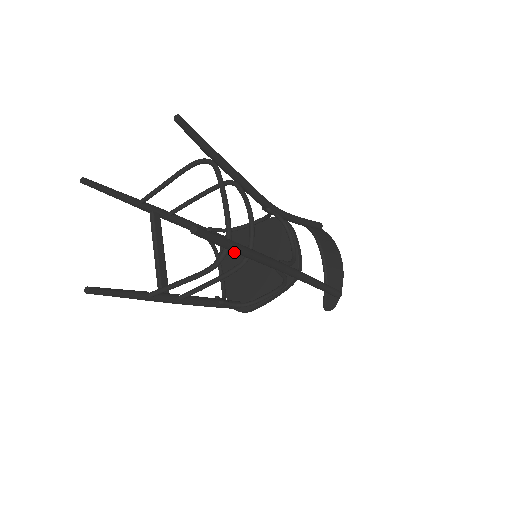
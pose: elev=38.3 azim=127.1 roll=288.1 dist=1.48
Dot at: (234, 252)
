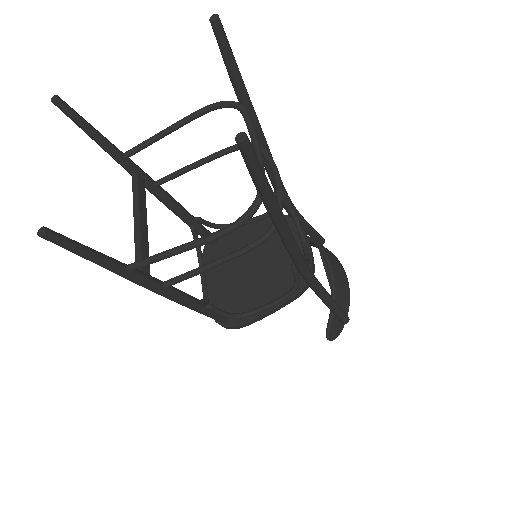
Dot at: (223, 254)
